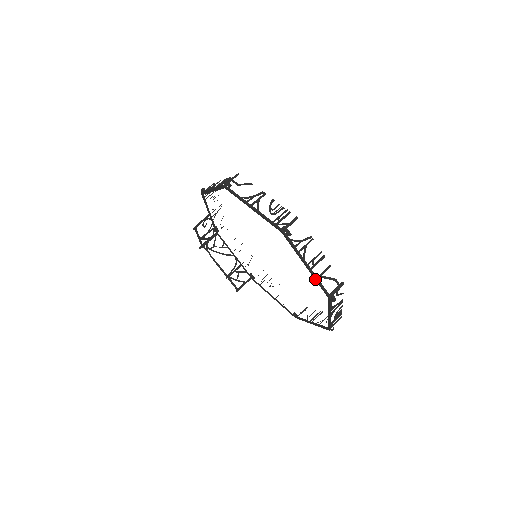
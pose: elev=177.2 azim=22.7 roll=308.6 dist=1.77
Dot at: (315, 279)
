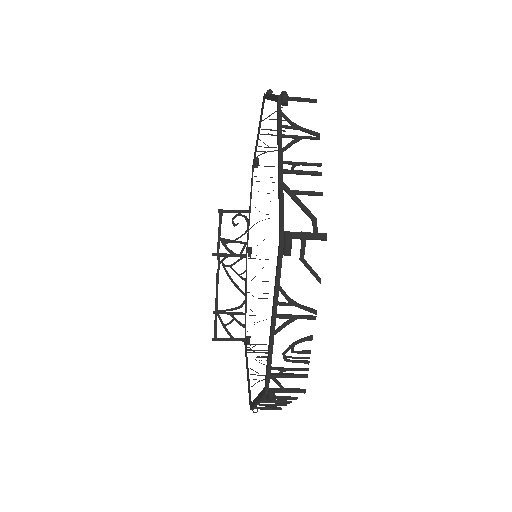
Dot at: (279, 192)
